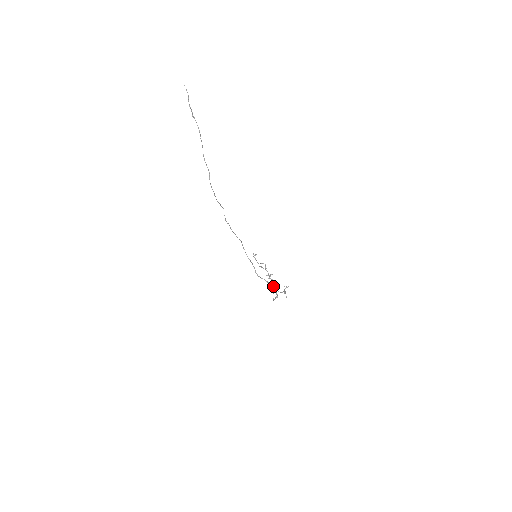
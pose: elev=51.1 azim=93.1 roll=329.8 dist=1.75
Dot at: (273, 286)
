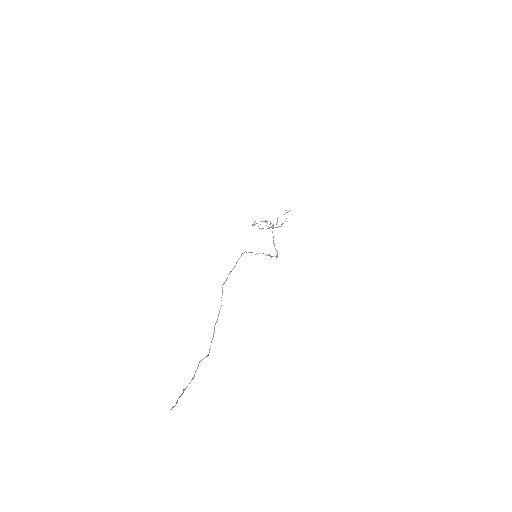
Dot at: occluded
